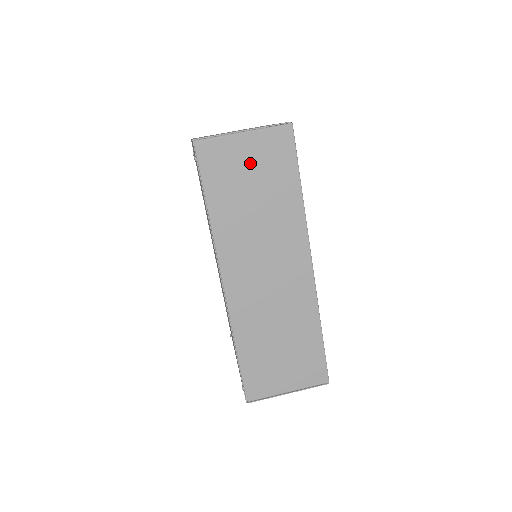
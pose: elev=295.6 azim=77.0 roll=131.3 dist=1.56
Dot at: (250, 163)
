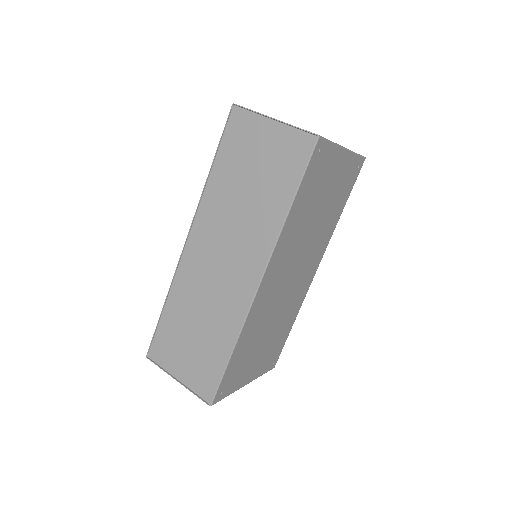
Dot at: (263, 152)
